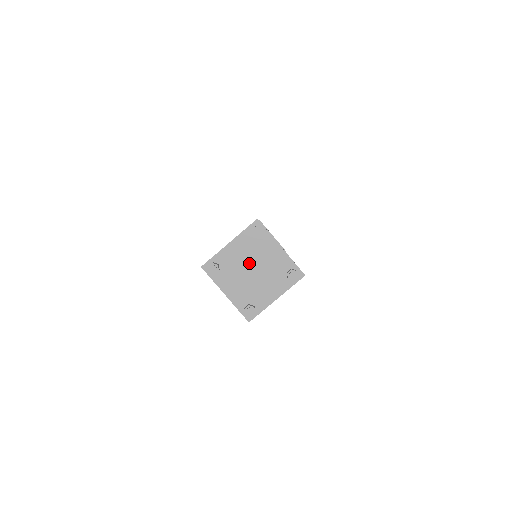
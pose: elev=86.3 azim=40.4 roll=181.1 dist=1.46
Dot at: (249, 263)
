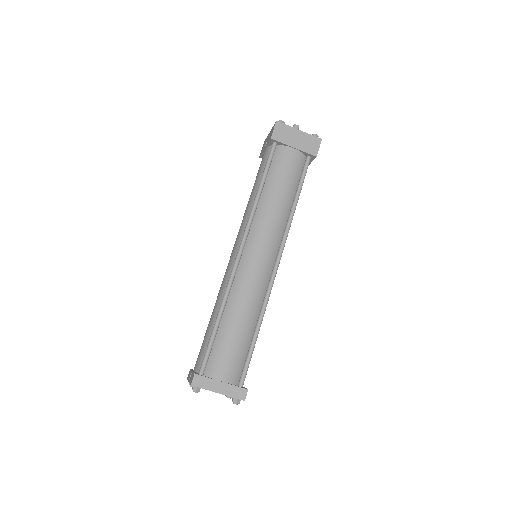
Dot at: occluded
